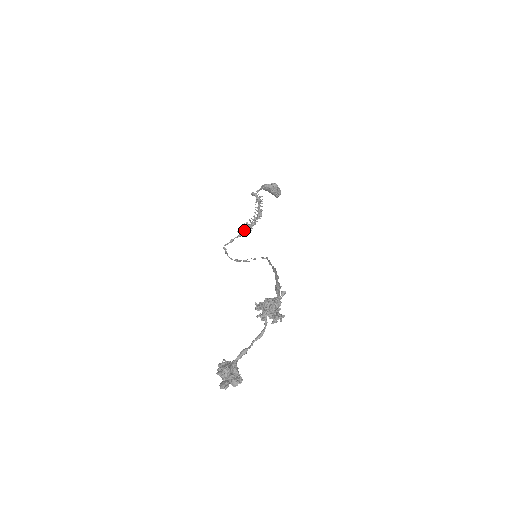
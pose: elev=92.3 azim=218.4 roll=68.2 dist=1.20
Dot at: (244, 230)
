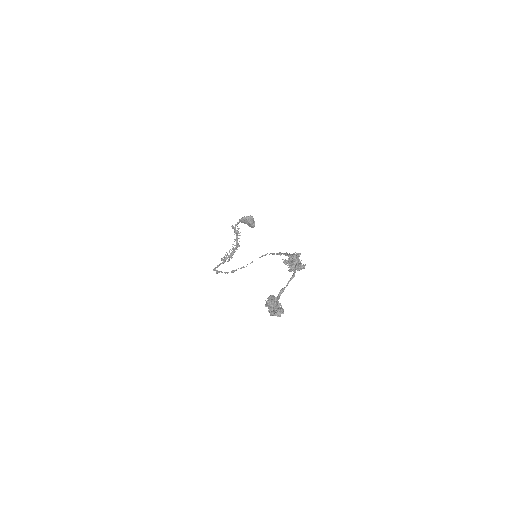
Dot at: occluded
